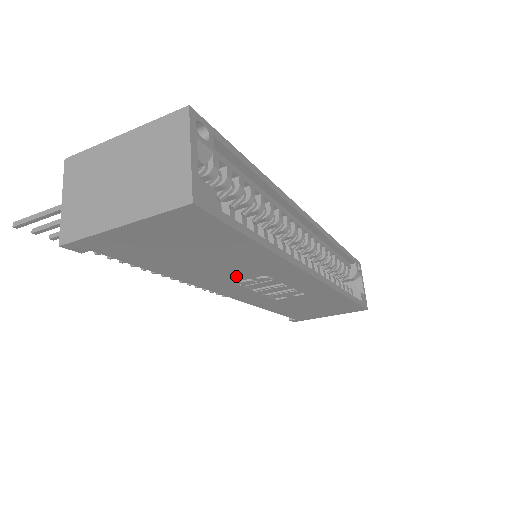
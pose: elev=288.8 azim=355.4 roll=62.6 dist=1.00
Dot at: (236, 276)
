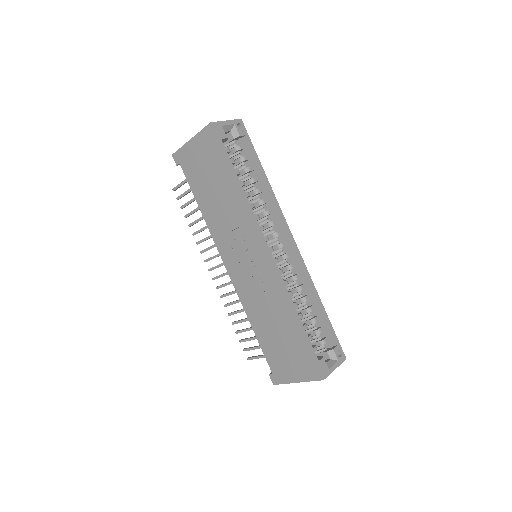
Dot at: (228, 226)
